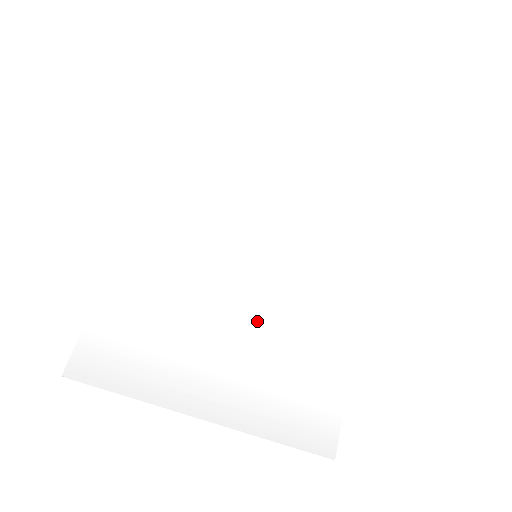
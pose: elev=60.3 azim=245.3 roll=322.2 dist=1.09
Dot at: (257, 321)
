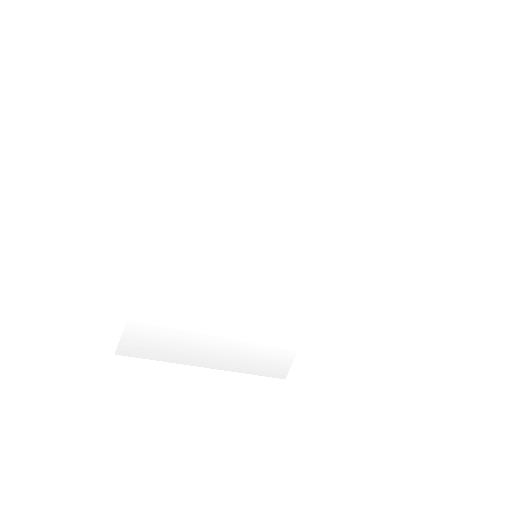
Dot at: (250, 304)
